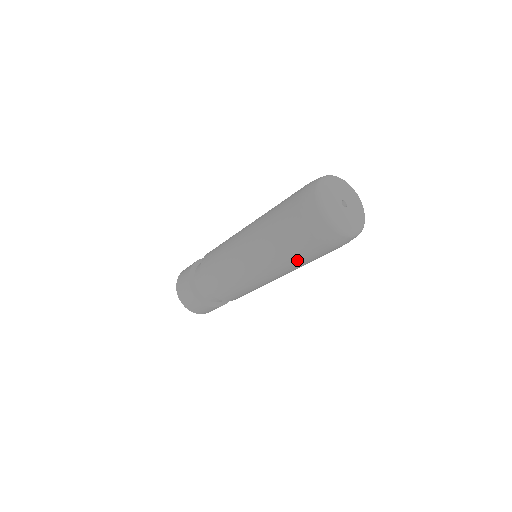
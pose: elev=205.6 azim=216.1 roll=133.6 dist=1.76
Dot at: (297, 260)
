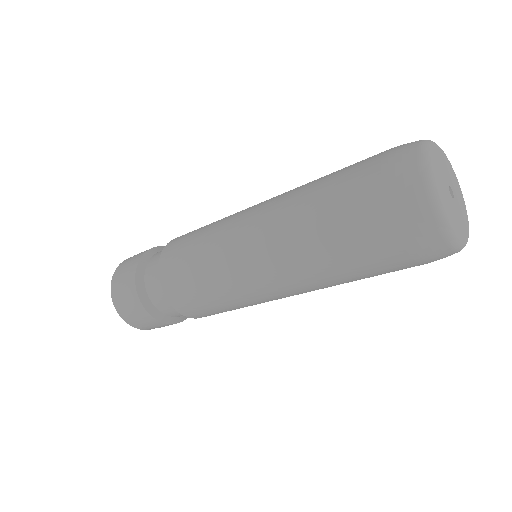
Dot at: (327, 250)
